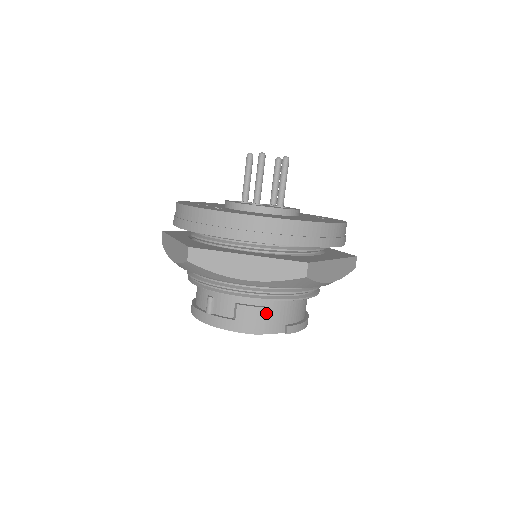
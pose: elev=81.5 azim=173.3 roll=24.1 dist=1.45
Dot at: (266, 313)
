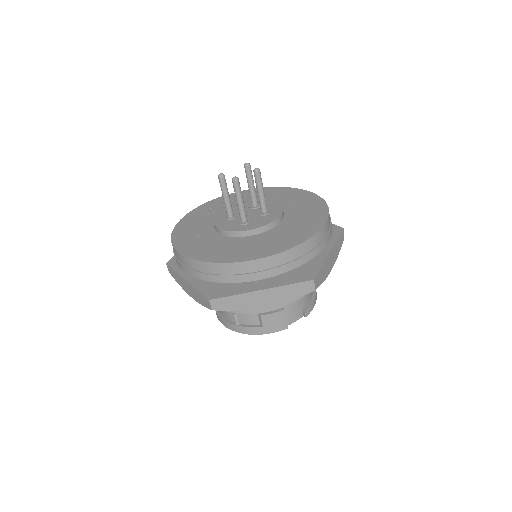
Dot at: (285, 311)
